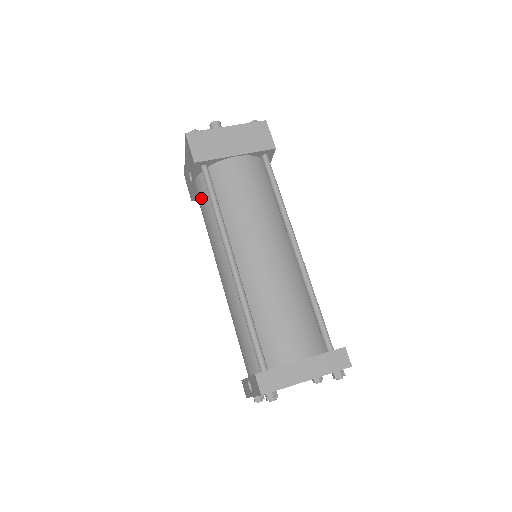
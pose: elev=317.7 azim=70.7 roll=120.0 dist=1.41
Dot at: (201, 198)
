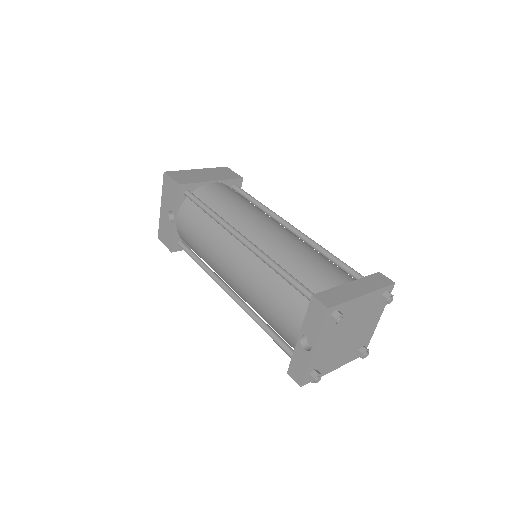
Dot at: (189, 221)
